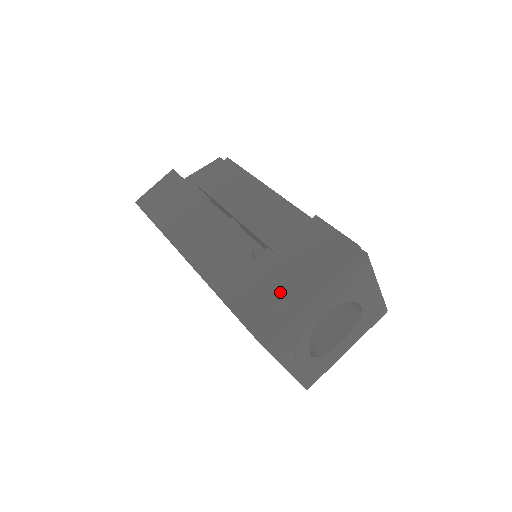
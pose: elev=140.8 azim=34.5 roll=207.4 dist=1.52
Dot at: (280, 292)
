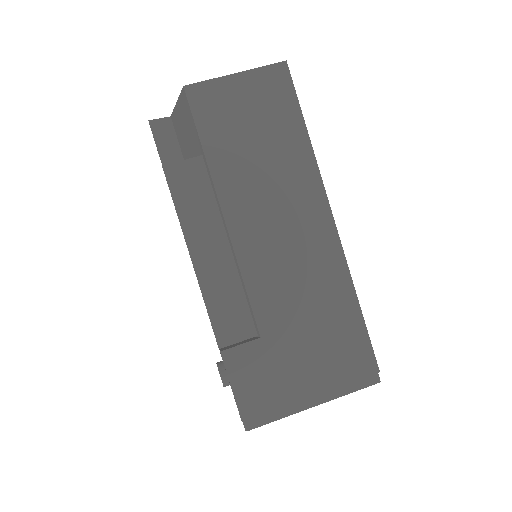
Dot at: (221, 378)
